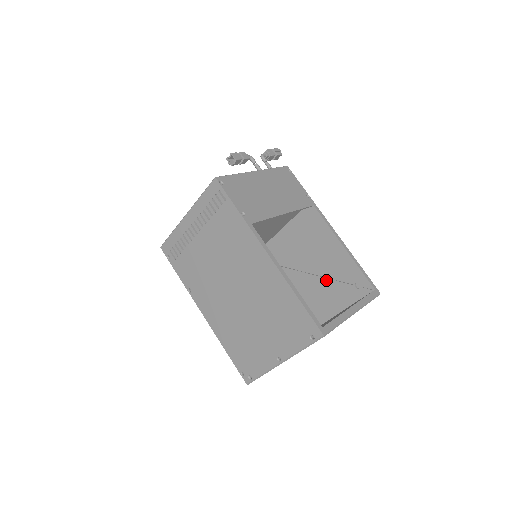
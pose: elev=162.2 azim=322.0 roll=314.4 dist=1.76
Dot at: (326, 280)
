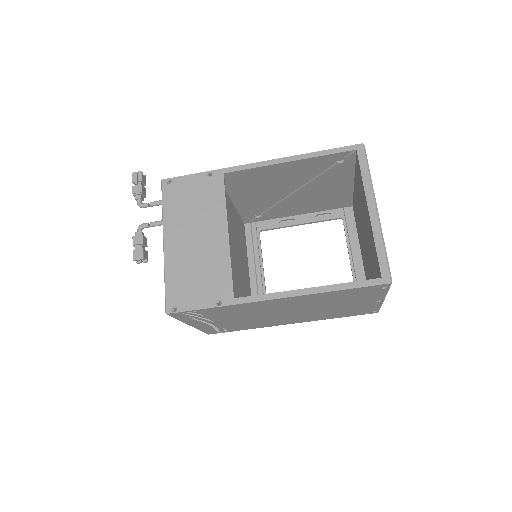
Dot at: (312, 182)
